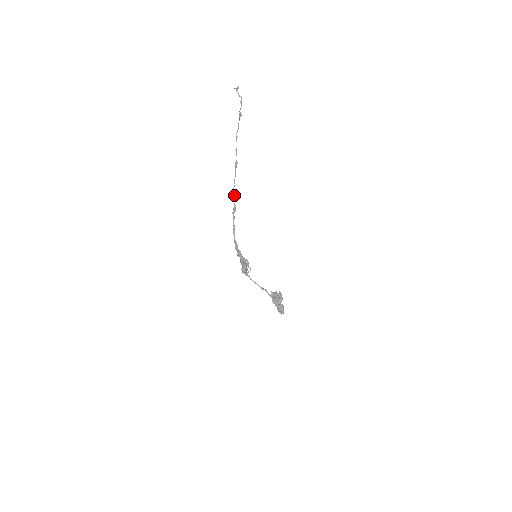
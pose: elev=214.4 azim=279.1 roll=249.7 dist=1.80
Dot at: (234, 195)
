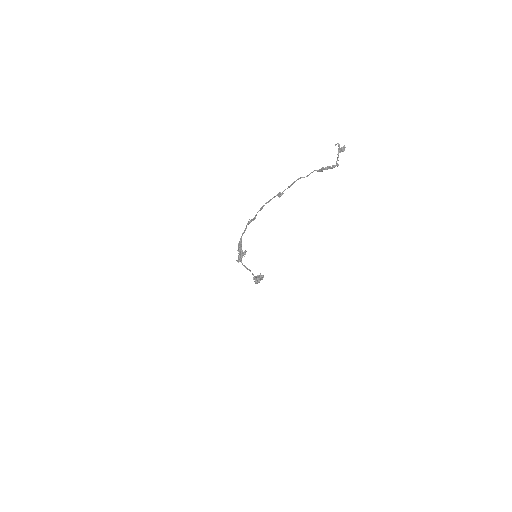
Dot at: (260, 210)
